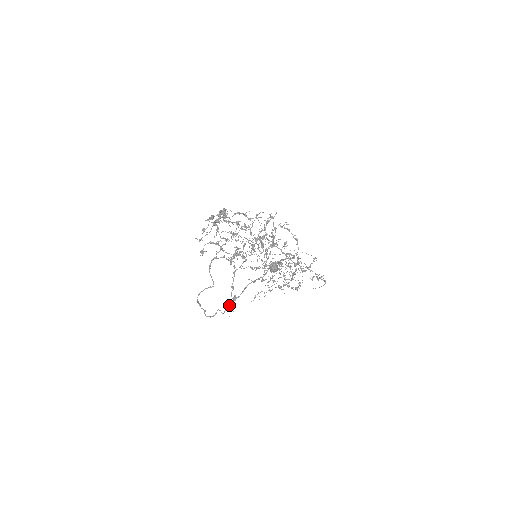
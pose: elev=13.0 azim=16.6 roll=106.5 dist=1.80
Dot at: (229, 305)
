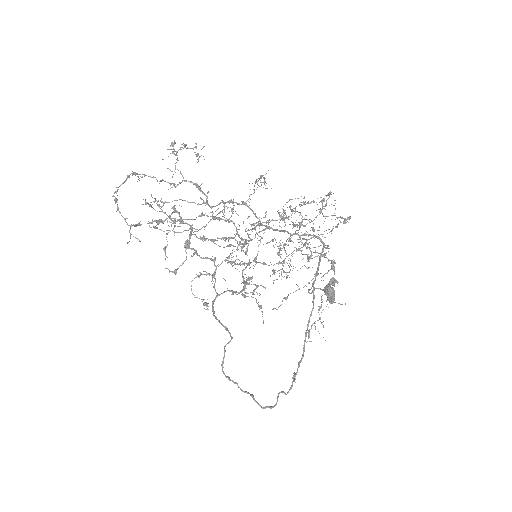
Dot at: (294, 379)
